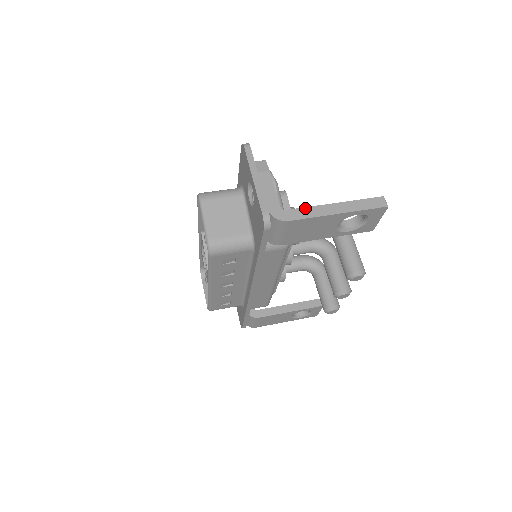
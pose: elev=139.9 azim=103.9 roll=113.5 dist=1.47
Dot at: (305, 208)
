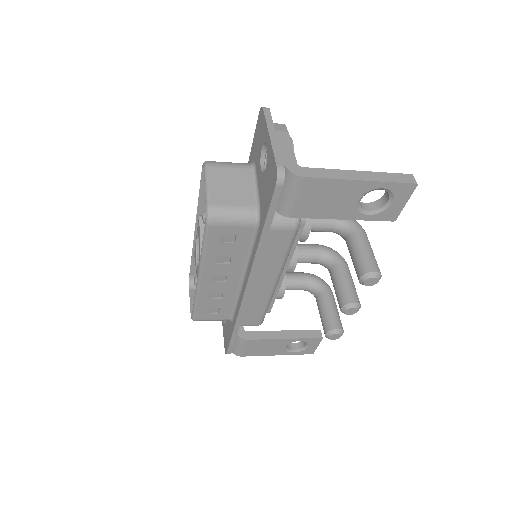
Dot at: (325, 169)
